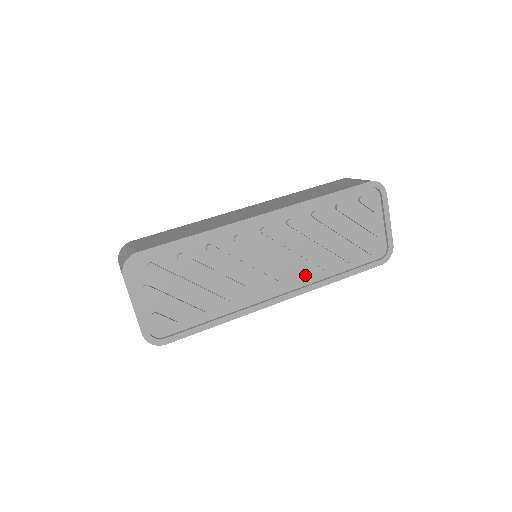
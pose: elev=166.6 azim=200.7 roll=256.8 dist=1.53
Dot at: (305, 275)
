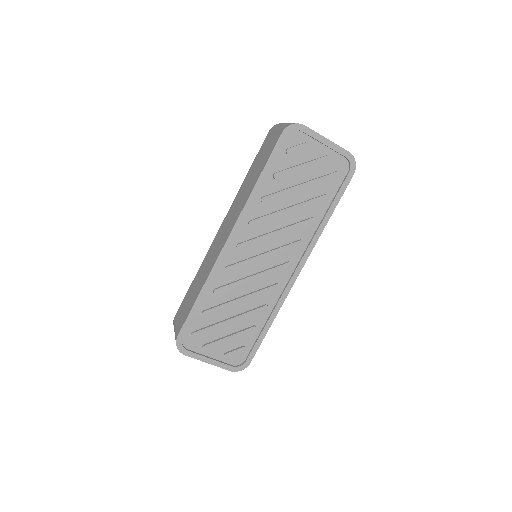
Dot at: (299, 242)
